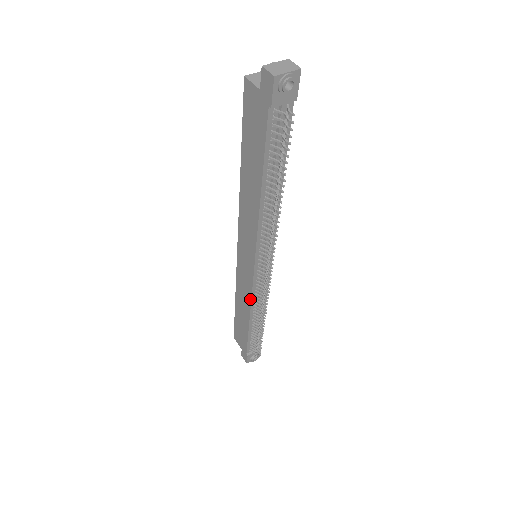
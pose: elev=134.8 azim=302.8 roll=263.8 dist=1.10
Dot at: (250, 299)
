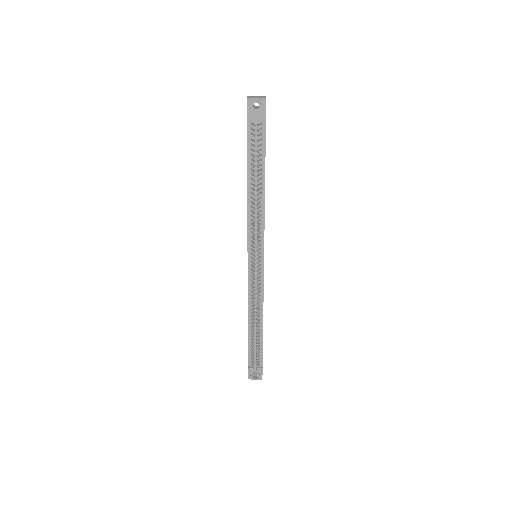
Dot at: (248, 295)
